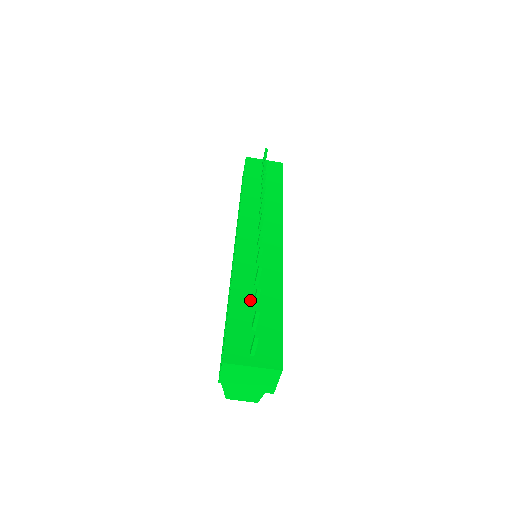
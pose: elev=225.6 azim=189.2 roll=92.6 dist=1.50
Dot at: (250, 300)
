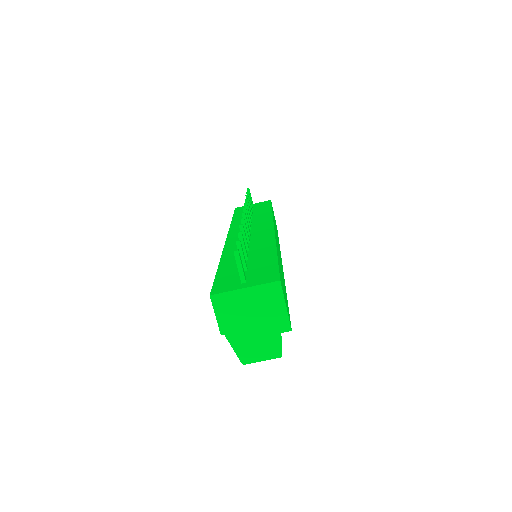
Dot at: occluded
